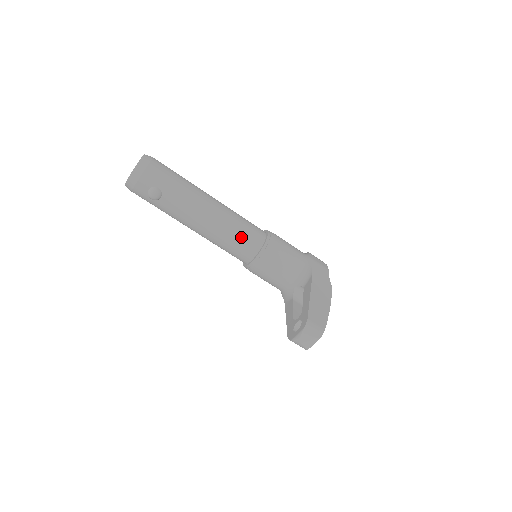
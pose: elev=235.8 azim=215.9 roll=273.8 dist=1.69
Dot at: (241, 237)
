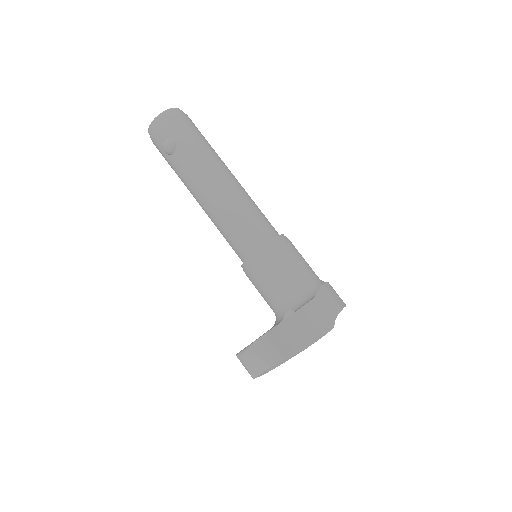
Dot at: (244, 225)
